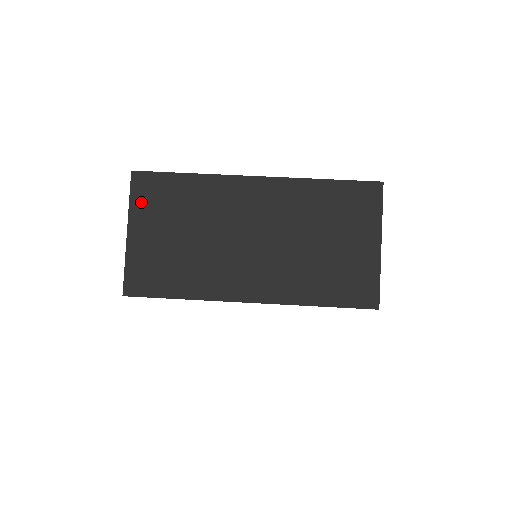
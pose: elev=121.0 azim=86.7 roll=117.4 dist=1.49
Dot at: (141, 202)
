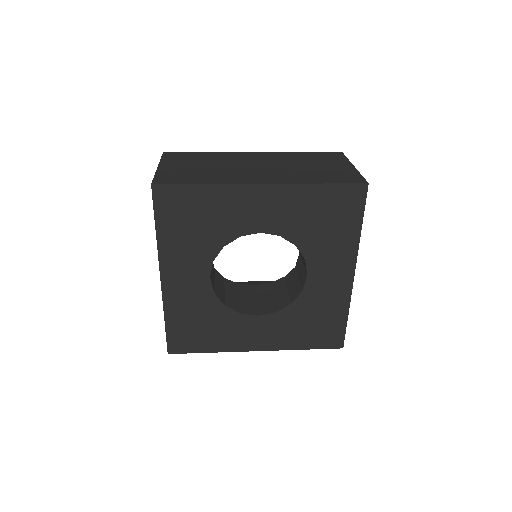
Dot at: (170, 159)
